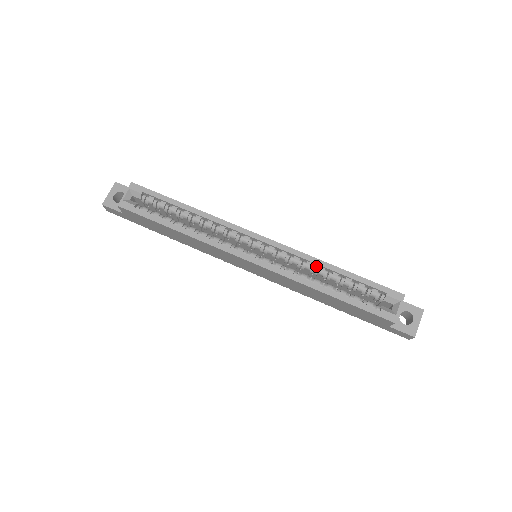
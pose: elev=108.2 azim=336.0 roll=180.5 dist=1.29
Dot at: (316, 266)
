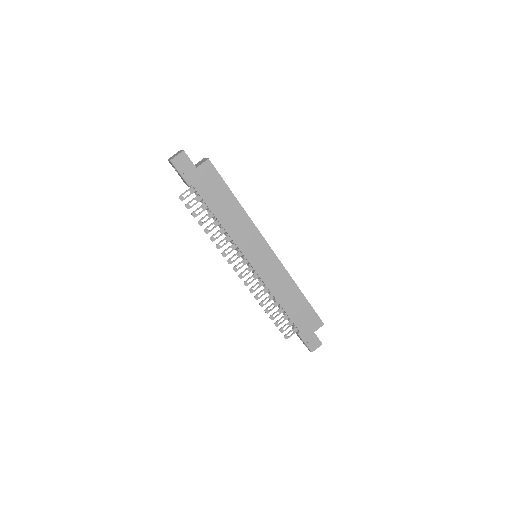
Dot at: occluded
